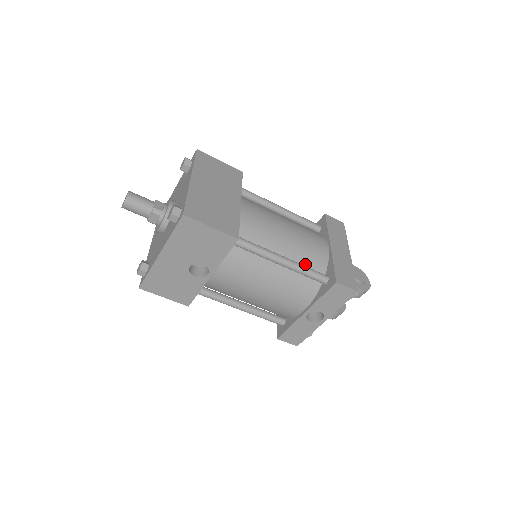
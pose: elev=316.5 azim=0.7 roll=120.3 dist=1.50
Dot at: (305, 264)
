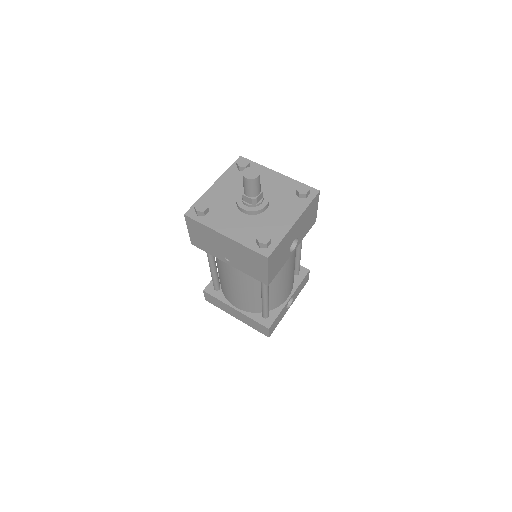
Dot at: occluded
